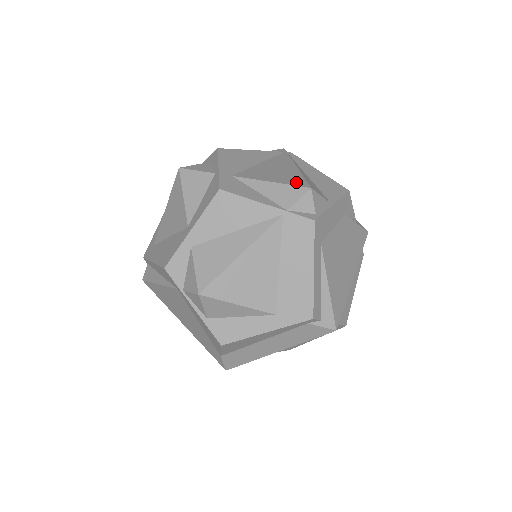
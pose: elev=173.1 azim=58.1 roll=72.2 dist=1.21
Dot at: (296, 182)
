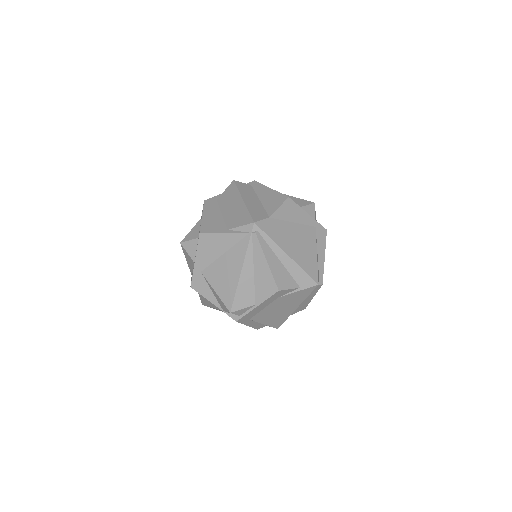
Dot at: (227, 300)
